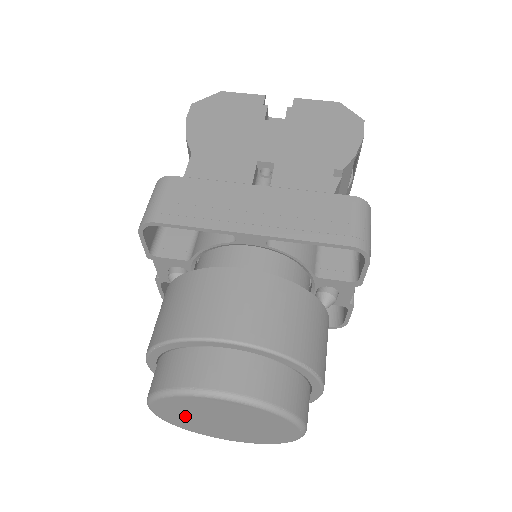
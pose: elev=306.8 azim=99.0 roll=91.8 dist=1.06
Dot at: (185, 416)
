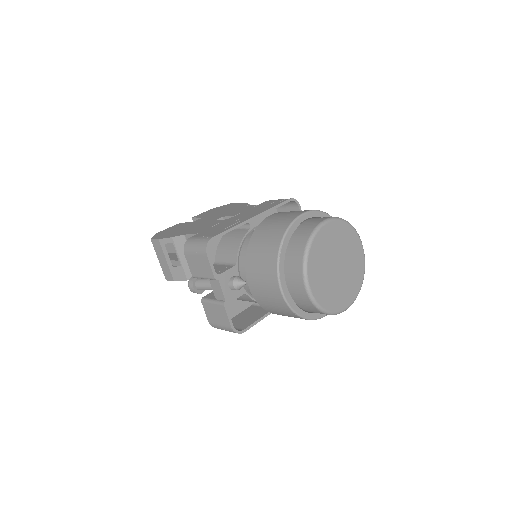
Dot at: (323, 277)
